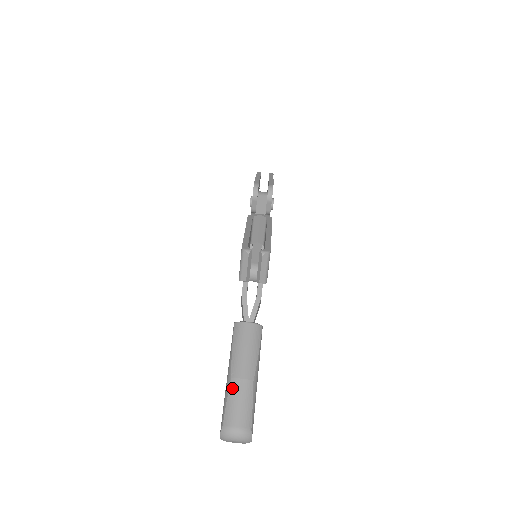
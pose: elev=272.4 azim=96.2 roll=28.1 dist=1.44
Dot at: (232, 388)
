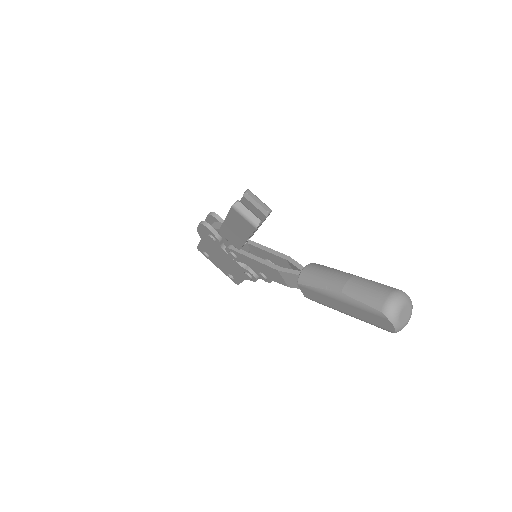
Dot at: (350, 293)
